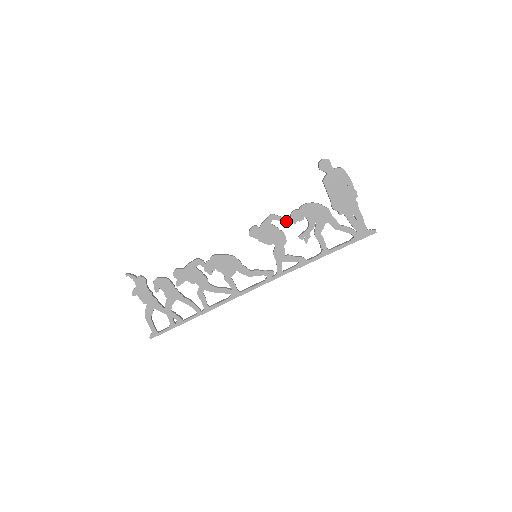
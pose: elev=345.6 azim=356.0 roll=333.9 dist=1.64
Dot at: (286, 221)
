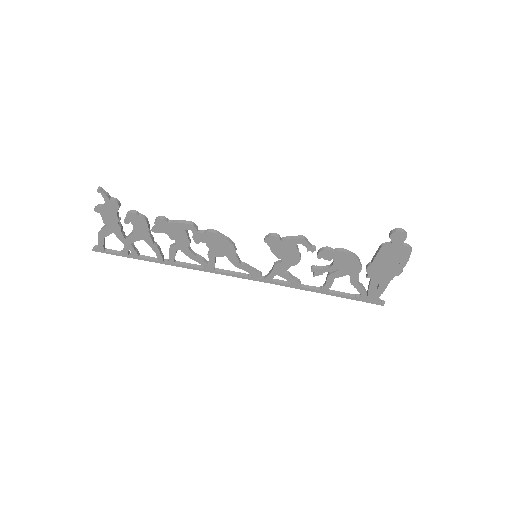
Dot at: (312, 252)
